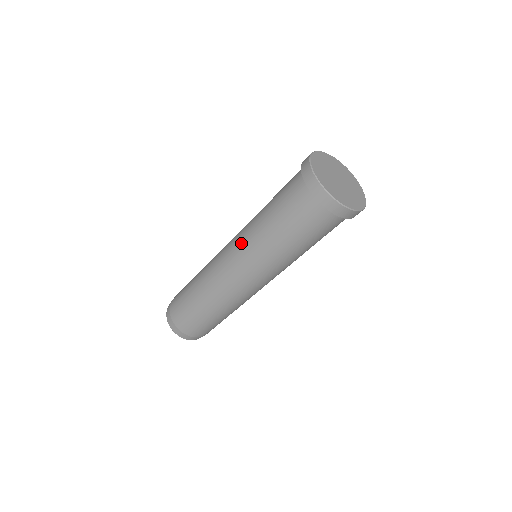
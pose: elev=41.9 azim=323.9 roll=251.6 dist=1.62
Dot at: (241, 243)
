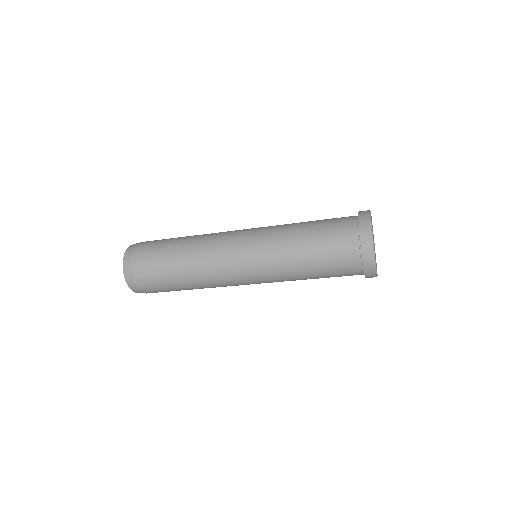
Dot at: (265, 272)
